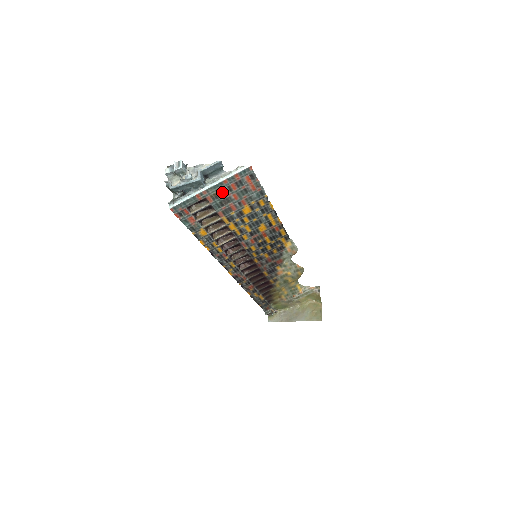
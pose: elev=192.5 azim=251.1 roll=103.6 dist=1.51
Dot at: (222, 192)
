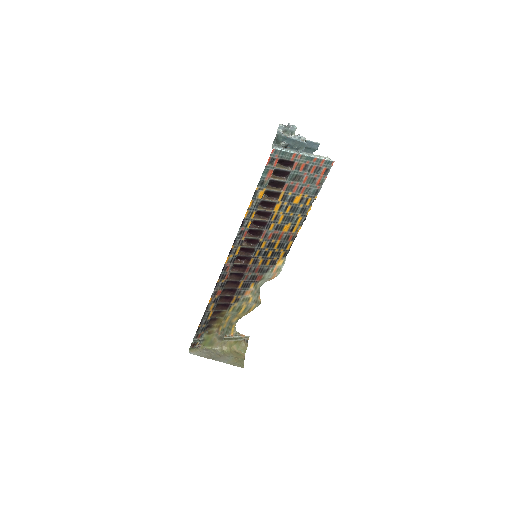
Dot at: (305, 167)
